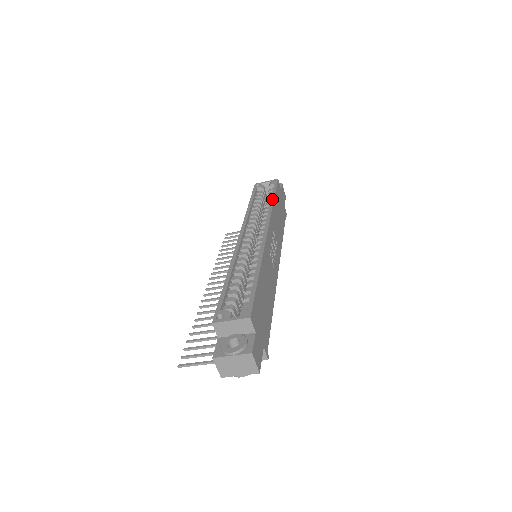
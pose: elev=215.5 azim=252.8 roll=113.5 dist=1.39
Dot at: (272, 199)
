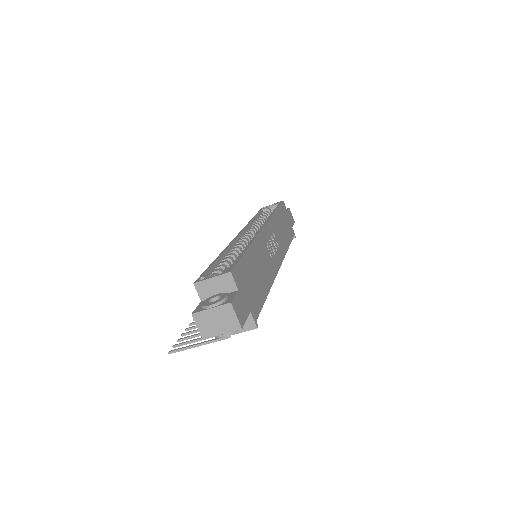
Dot at: (274, 210)
